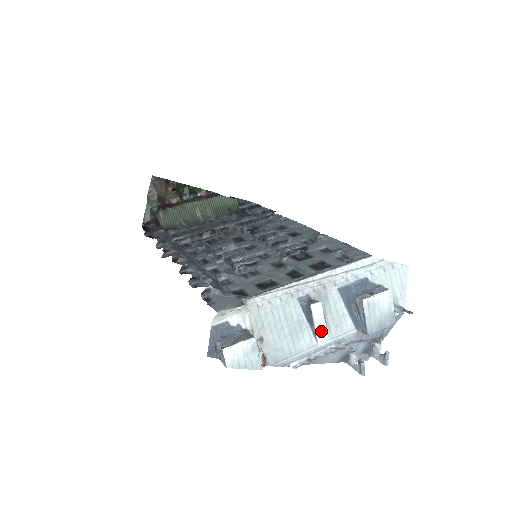
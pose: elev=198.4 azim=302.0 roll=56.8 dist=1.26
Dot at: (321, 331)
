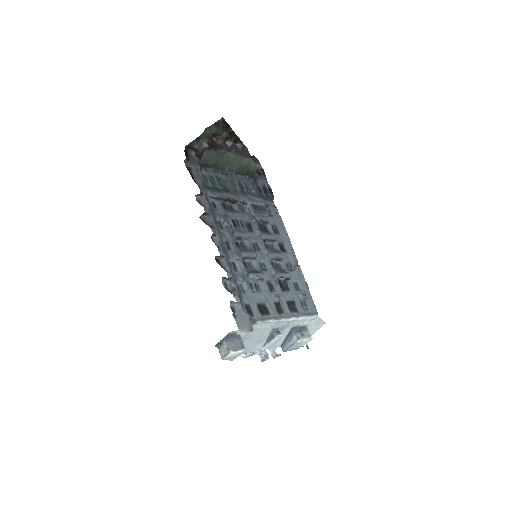
Dot at: (268, 345)
